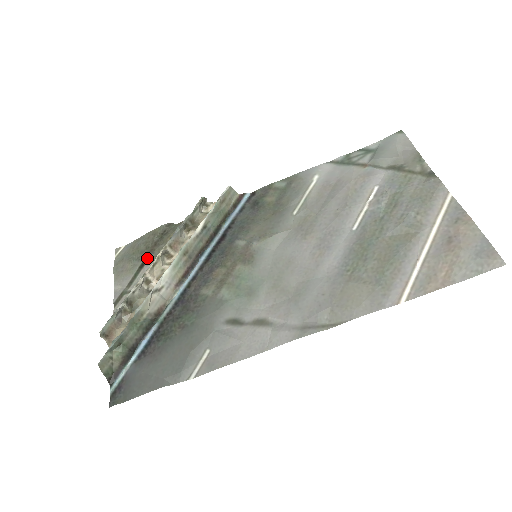
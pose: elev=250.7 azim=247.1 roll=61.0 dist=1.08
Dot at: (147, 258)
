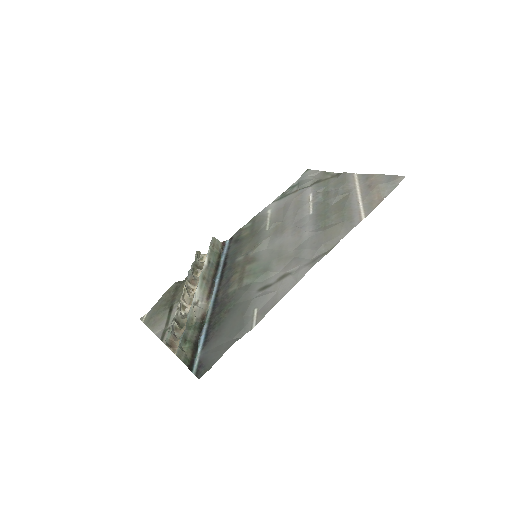
Dot at: (172, 304)
